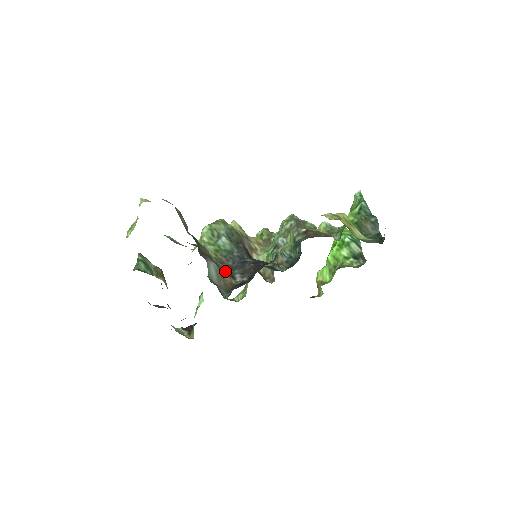
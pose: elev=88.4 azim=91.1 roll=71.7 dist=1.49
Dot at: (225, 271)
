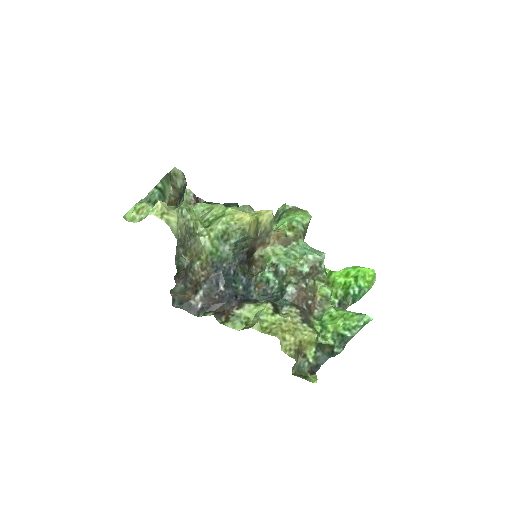
Dot at: (192, 288)
